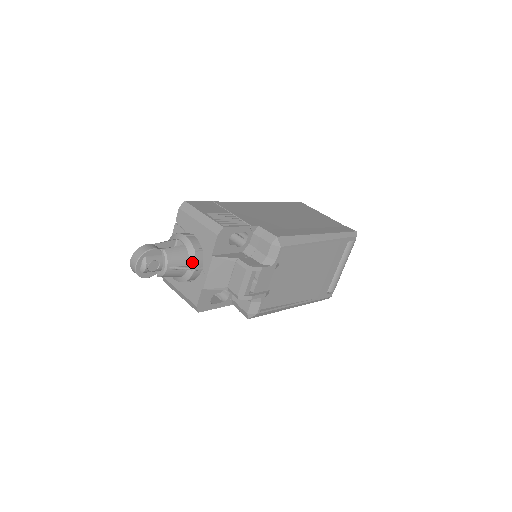
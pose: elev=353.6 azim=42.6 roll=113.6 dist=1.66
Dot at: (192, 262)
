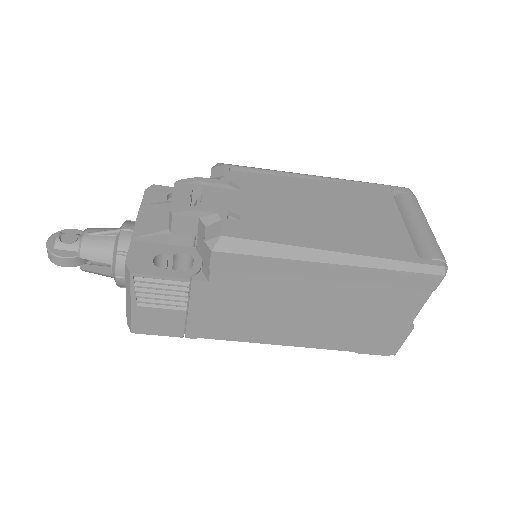
Dot at: (121, 227)
